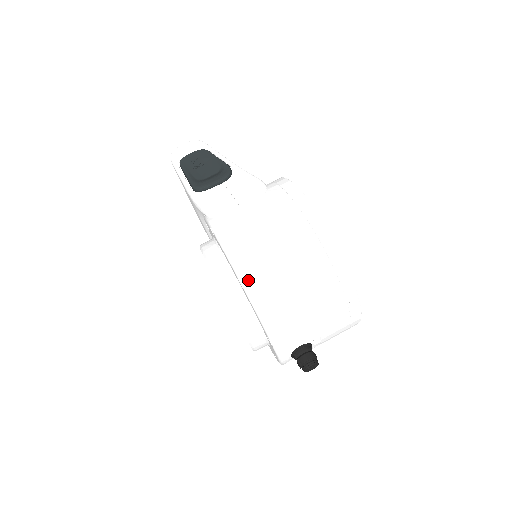
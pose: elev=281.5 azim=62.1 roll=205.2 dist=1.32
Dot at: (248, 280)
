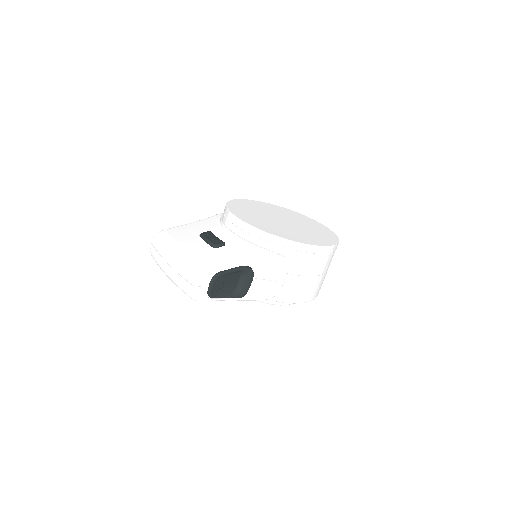
Dot at: (316, 296)
